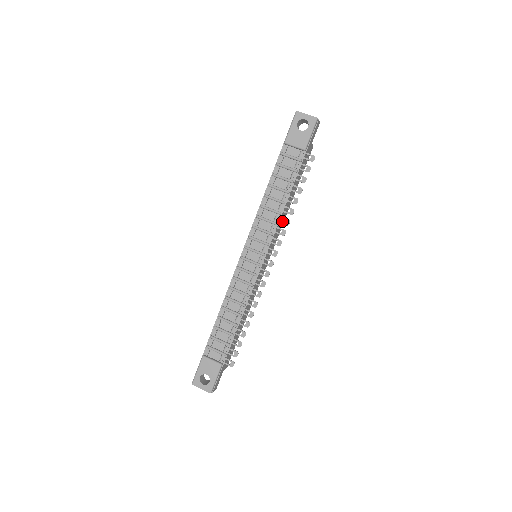
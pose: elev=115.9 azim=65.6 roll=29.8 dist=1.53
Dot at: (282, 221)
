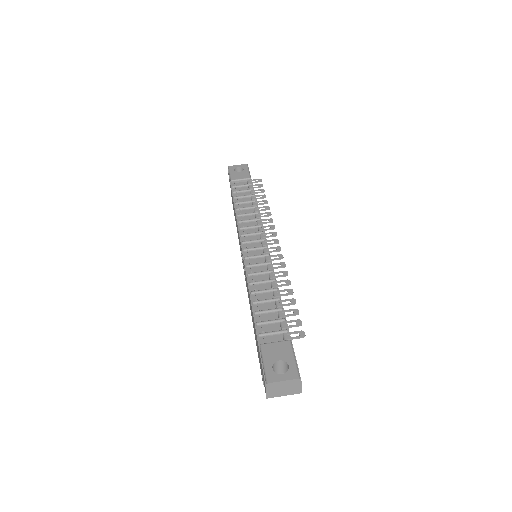
Dot at: occluded
